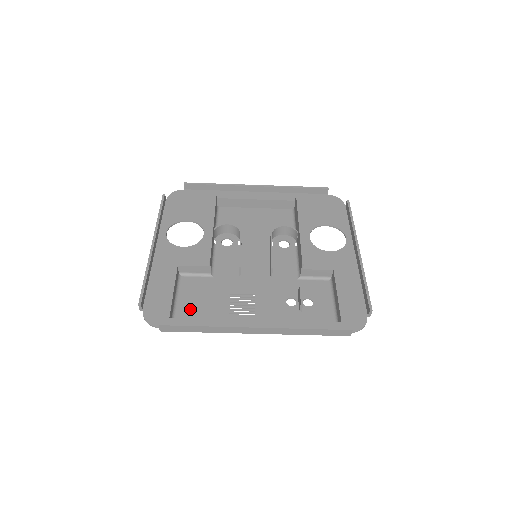
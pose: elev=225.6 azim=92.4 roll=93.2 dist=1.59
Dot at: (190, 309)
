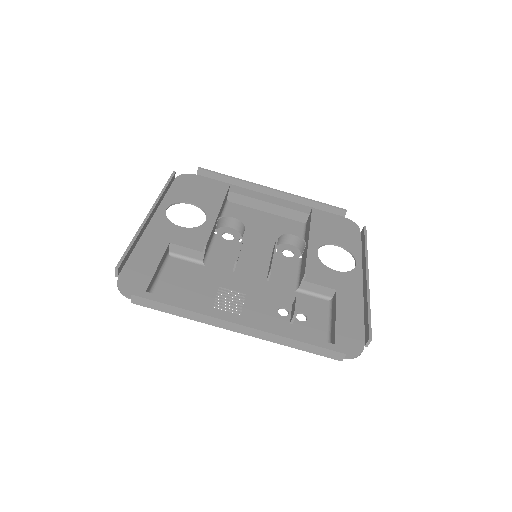
Dot at: (171, 291)
